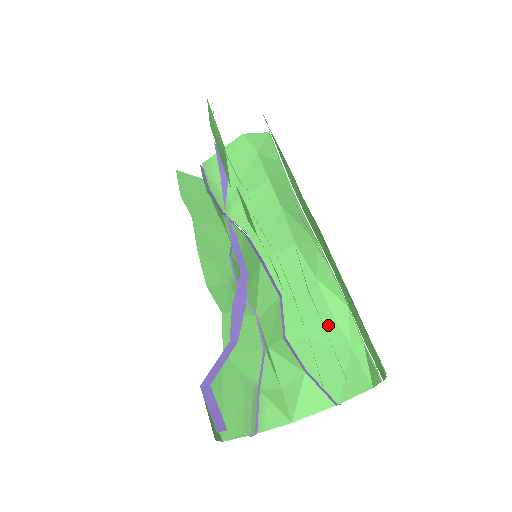
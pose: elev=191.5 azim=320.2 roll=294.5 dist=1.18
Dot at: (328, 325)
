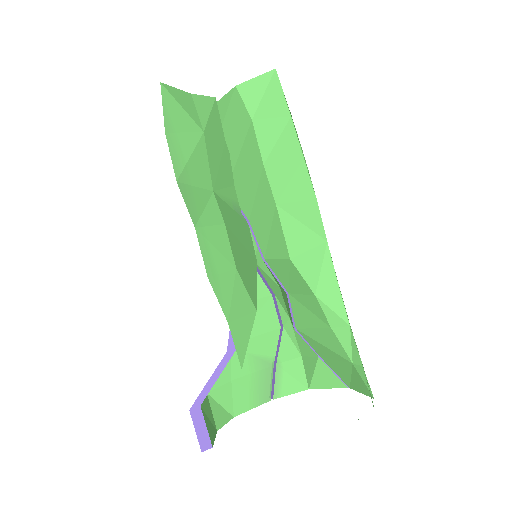
Dot at: (330, 337)
